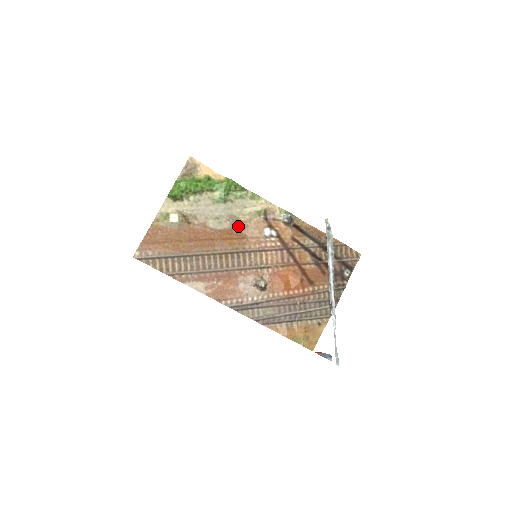
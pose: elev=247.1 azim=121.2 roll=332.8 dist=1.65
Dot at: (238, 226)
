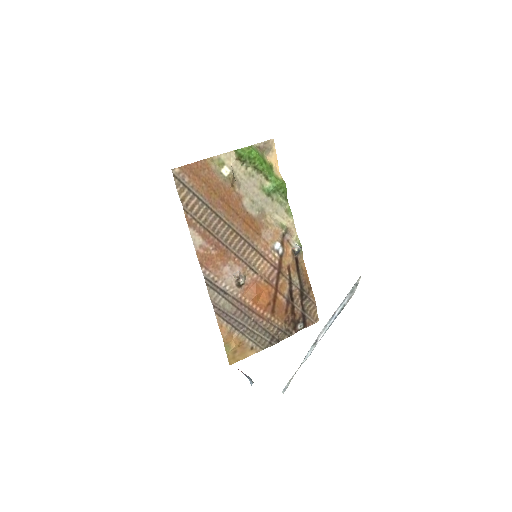
Dot at: (261, 222)
